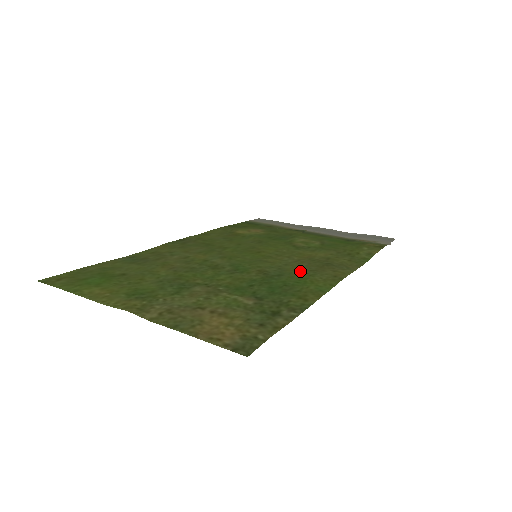
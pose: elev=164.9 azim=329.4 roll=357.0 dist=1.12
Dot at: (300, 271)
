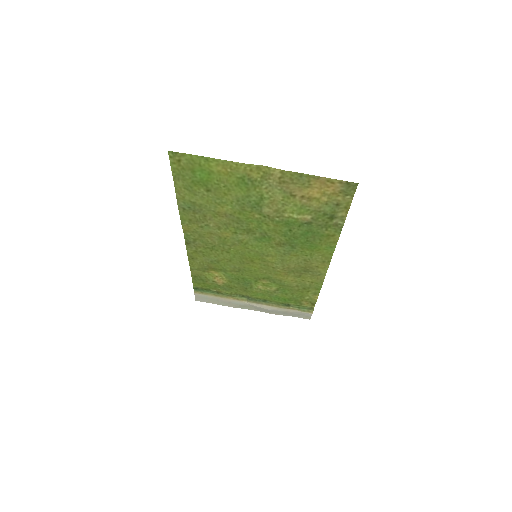
Dot at: (300, 256)
